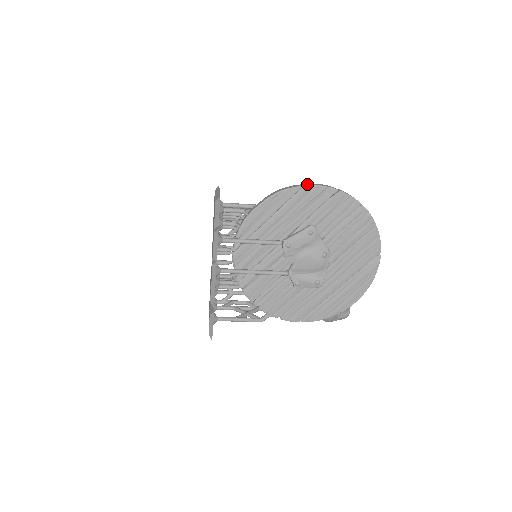
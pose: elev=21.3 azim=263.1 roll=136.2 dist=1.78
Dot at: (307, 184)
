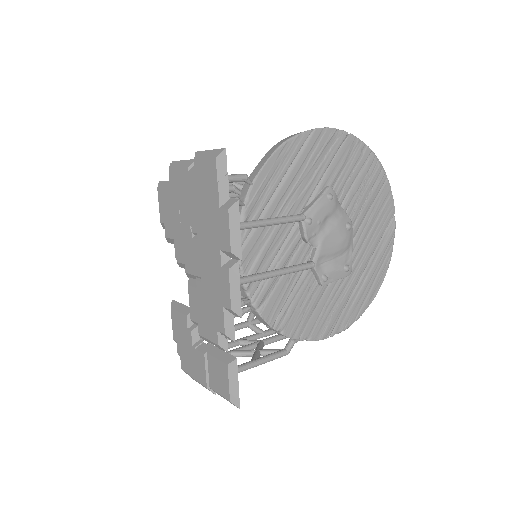
Dot at: (312, 129)
